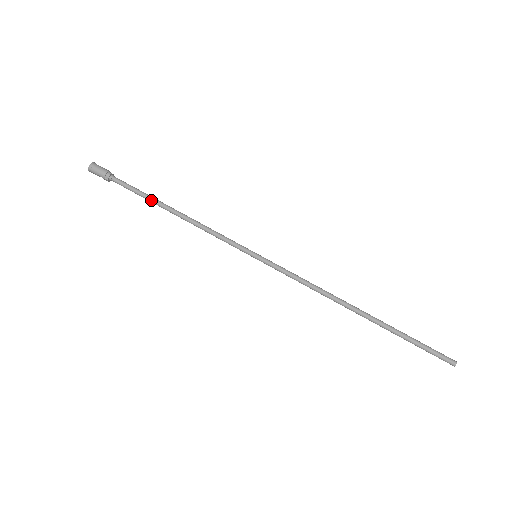
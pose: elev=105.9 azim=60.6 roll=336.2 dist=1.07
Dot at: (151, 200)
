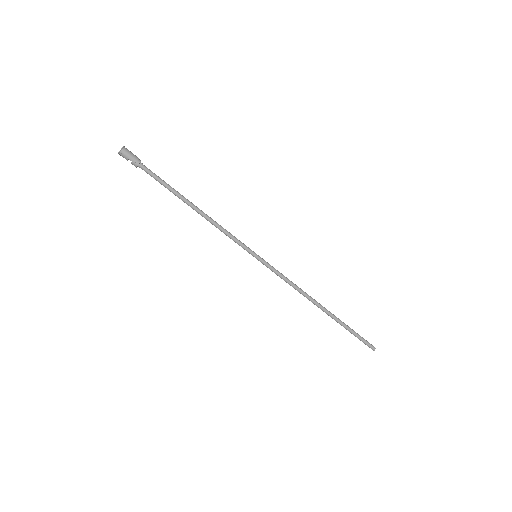
Dot at: (176, 193)
